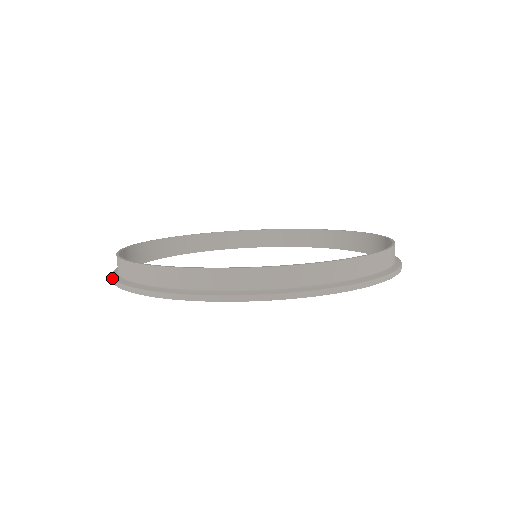
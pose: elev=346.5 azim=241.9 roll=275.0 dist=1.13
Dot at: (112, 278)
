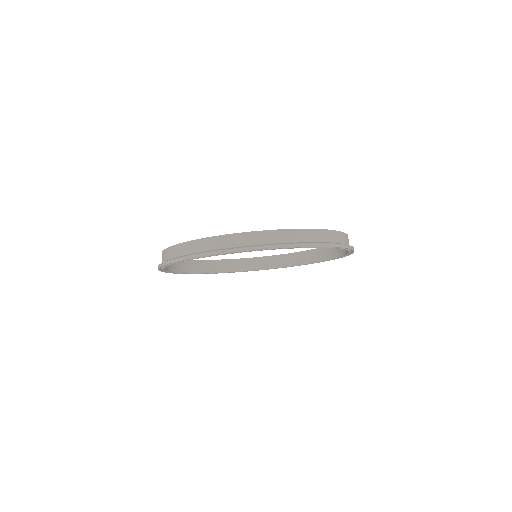
Dot at: (161, 263)
